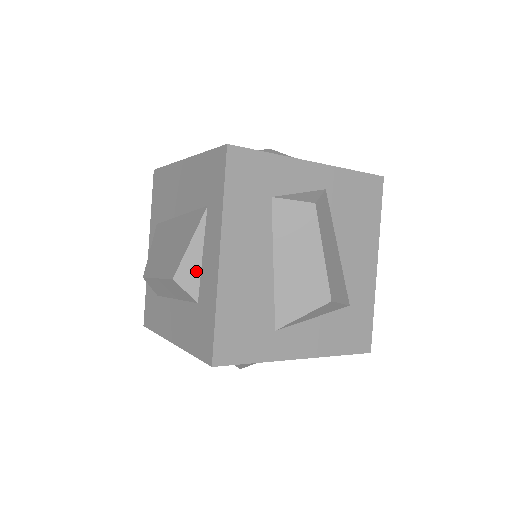
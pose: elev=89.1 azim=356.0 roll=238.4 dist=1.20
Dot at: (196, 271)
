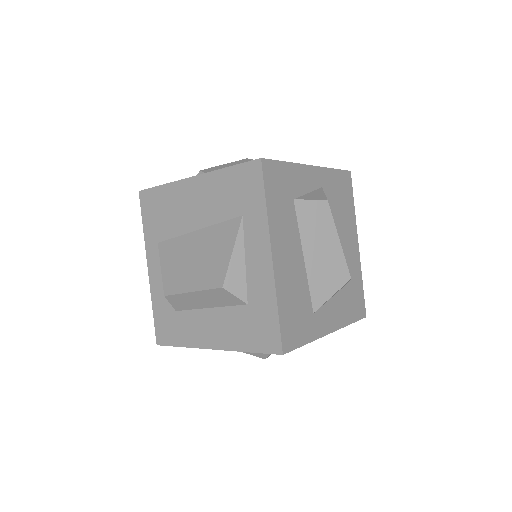
Dot at: (242, 276)
